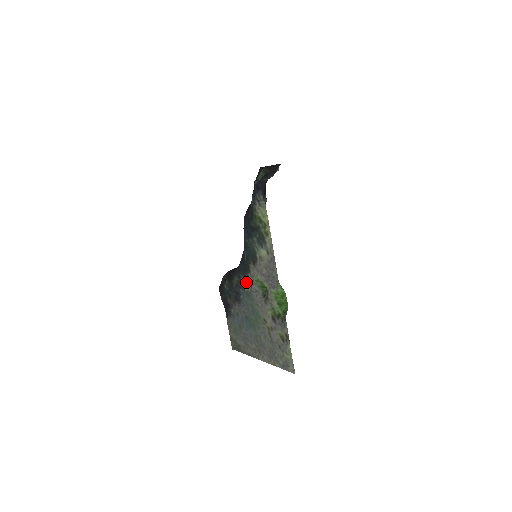
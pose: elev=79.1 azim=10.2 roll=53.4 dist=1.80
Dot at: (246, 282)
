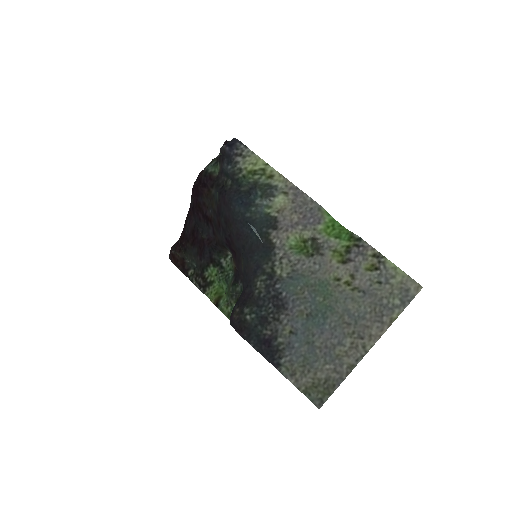
Dot at: (278, 265)
